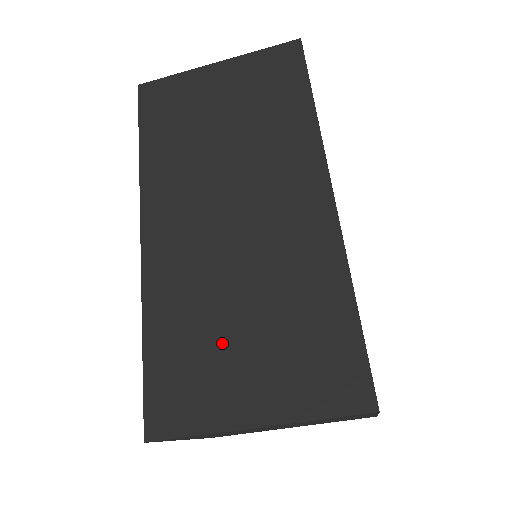
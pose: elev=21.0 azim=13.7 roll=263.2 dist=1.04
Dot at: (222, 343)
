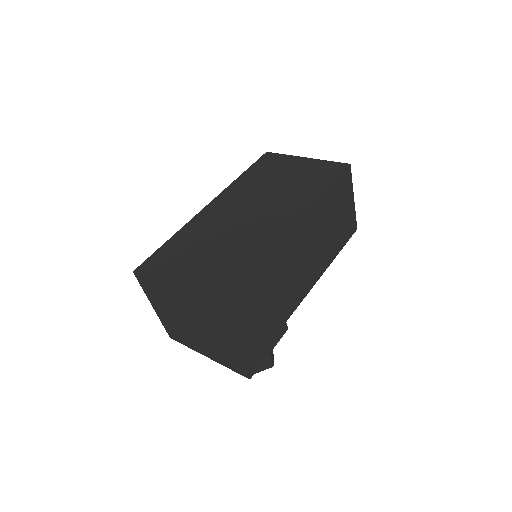
Dot at: (194, 255)
